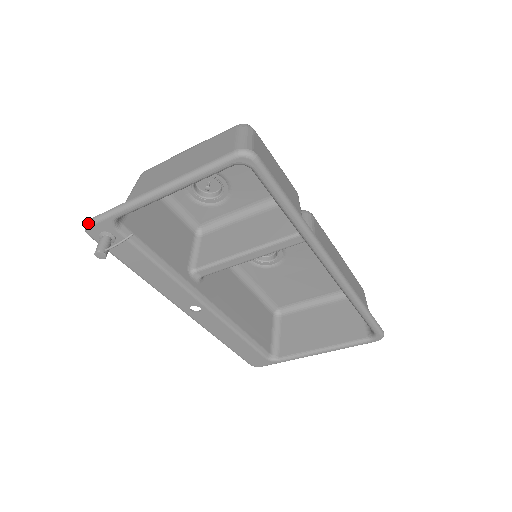
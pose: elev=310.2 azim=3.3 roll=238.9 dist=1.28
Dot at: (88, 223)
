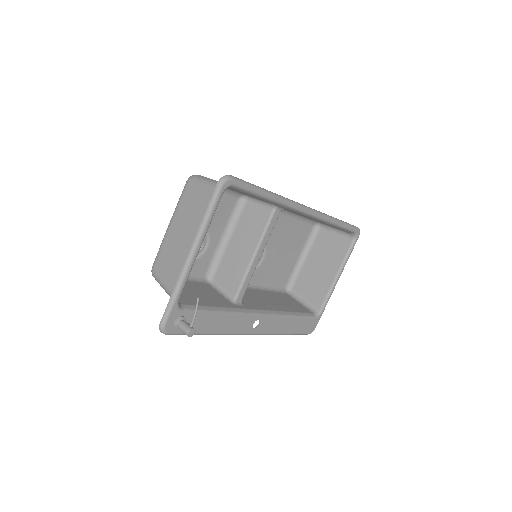
Dot at: (162, 325)
